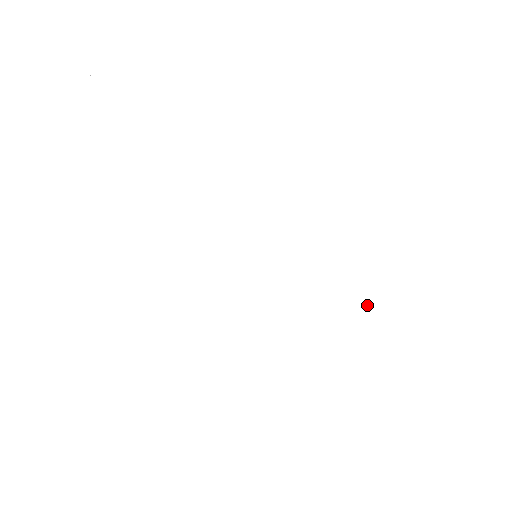
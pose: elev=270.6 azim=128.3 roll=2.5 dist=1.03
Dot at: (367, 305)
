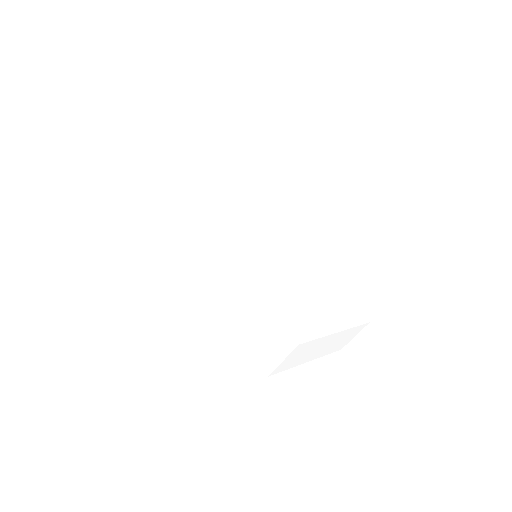
Dot at: (255, 293)
